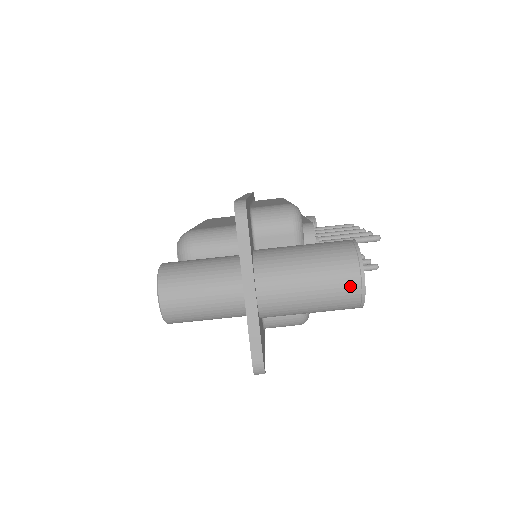
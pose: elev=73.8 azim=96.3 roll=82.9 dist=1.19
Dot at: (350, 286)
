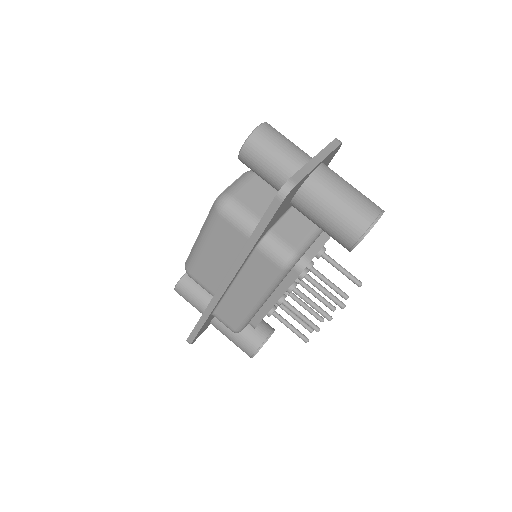
Dot at: (372, 209)
